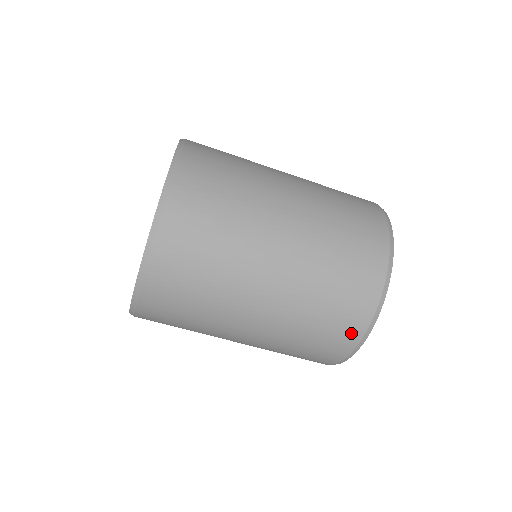
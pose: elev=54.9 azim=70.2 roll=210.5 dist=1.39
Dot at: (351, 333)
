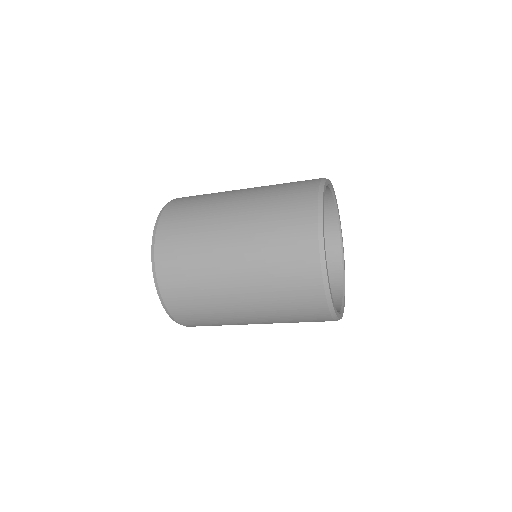
Dot at: (316, 304)
